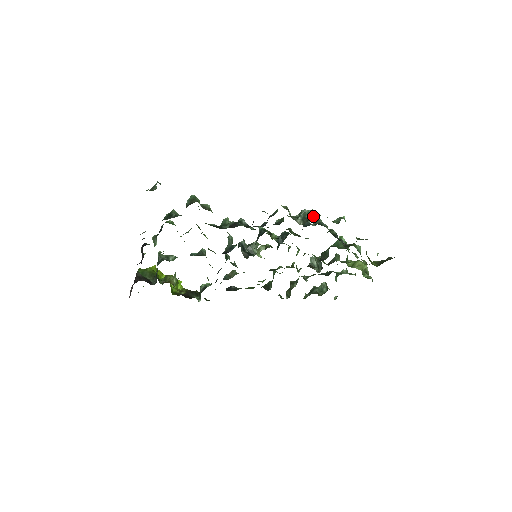
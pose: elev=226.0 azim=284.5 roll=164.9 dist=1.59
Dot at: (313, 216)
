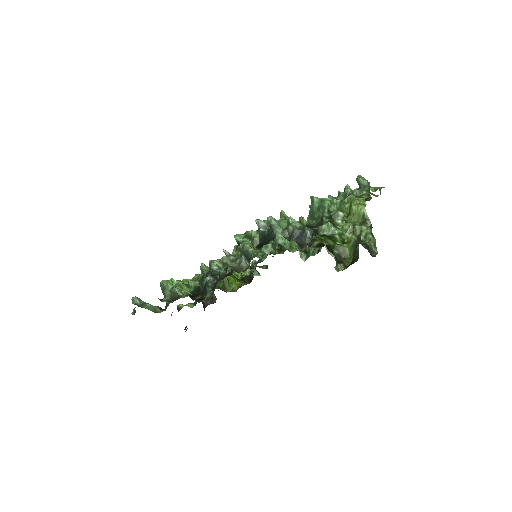
Dot at: (249, 257)
